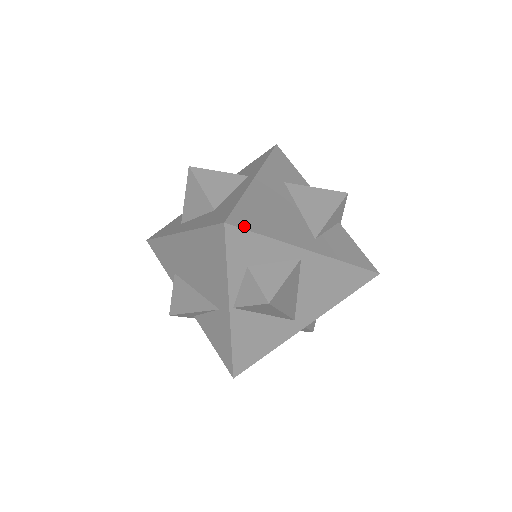
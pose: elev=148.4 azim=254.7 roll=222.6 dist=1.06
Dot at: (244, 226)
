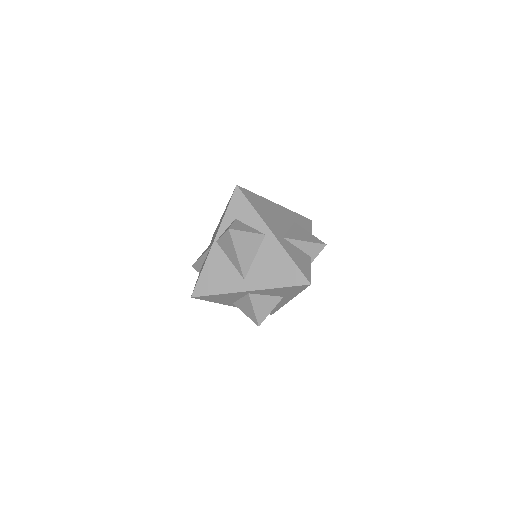
Dot at: (245, 195)
